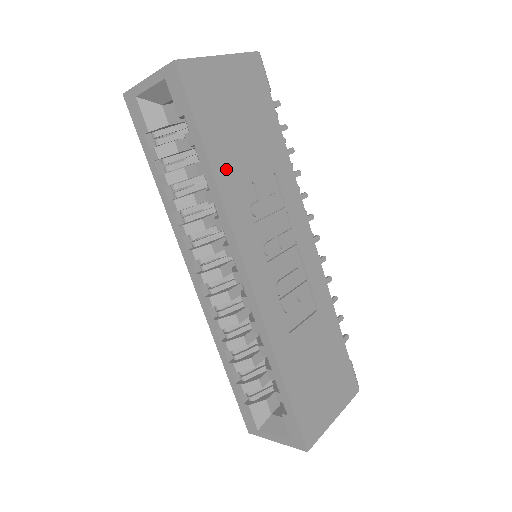
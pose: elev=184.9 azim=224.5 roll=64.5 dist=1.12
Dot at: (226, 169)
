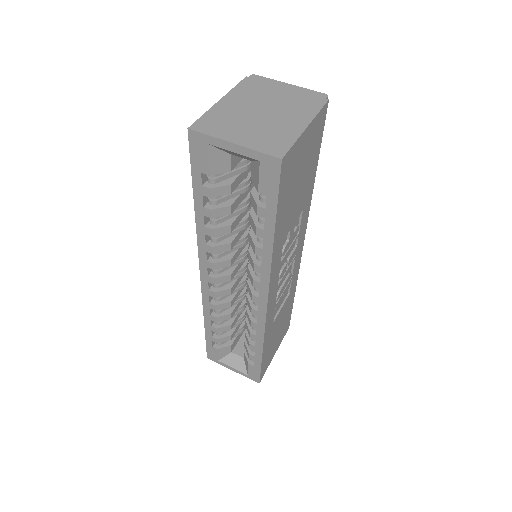
Dot at: (281, 233)
